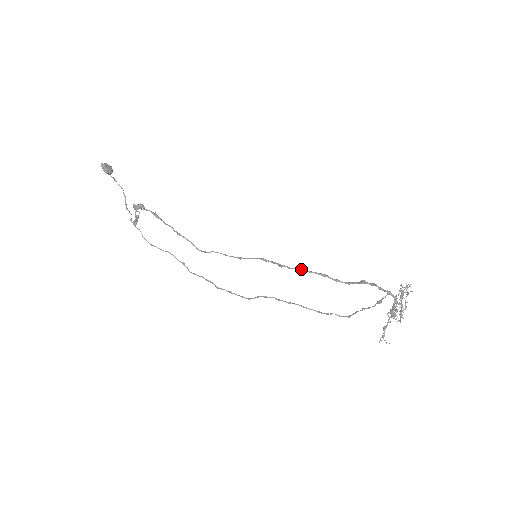
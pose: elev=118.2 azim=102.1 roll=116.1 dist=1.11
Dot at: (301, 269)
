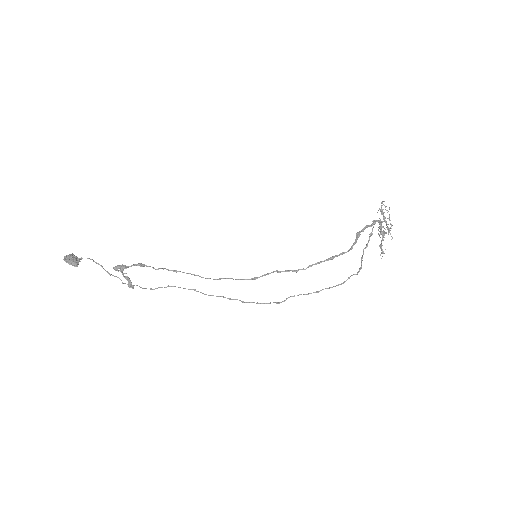
Dot at: (313, 264)
